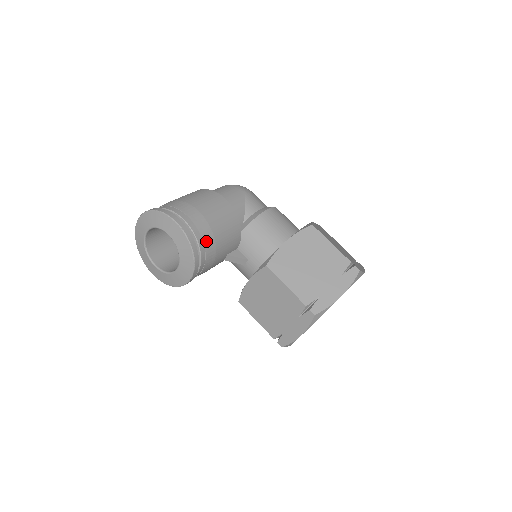
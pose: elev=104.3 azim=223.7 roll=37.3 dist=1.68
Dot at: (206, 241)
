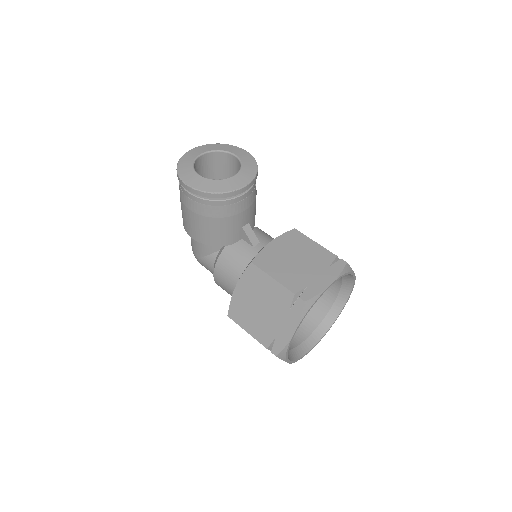
Dot at: occluded
